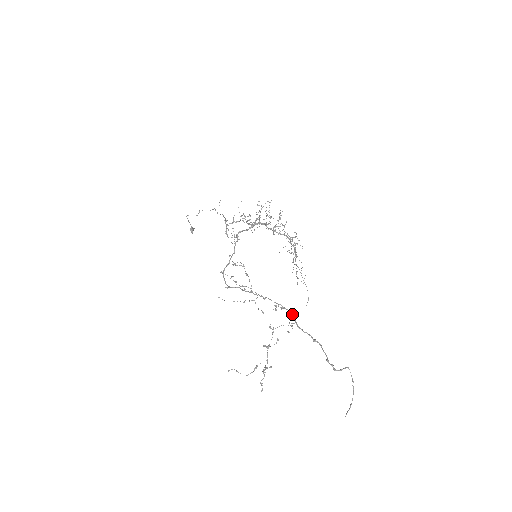
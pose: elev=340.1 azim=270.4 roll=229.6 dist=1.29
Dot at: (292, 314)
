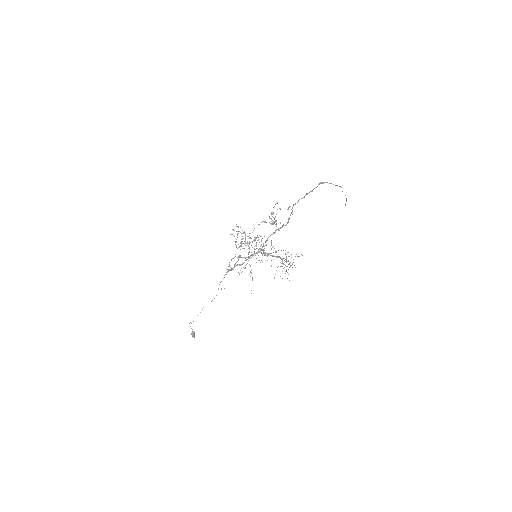
Dot at: (289, 217)
